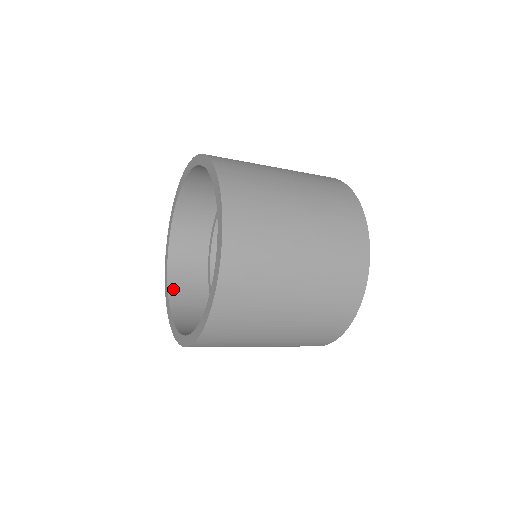
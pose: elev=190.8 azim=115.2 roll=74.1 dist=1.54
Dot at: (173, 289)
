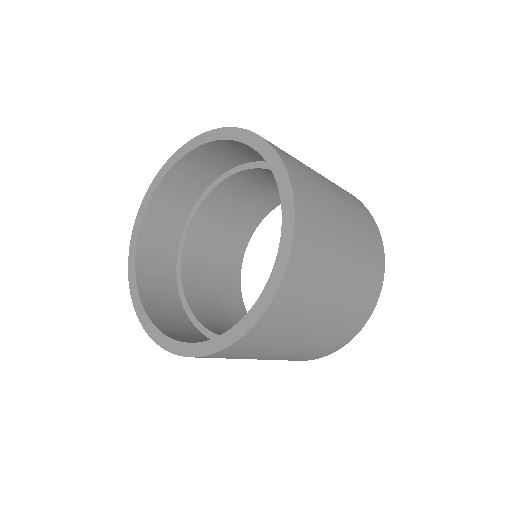
Dot at: (170, 334)
